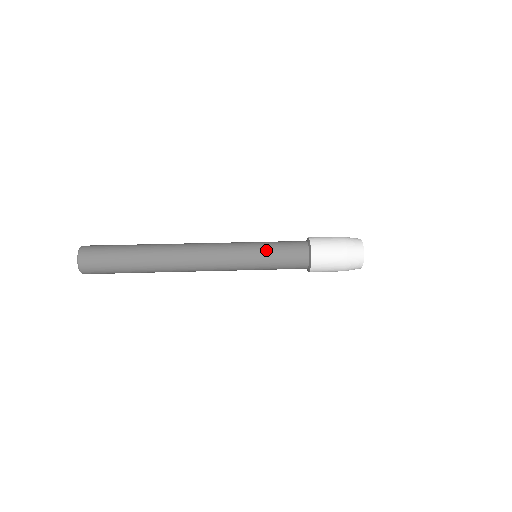
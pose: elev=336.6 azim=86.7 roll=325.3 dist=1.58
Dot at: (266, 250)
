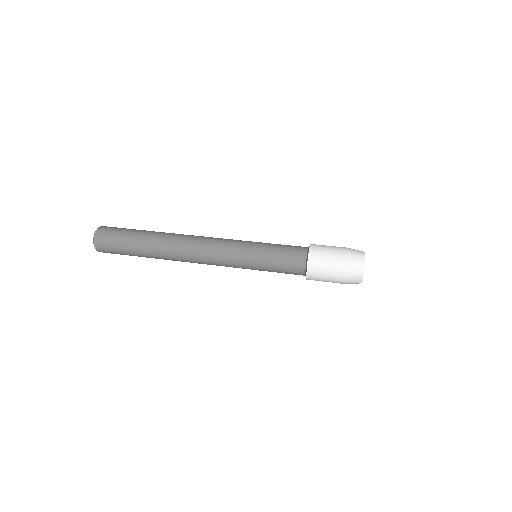
Dot at: (266, 243)
